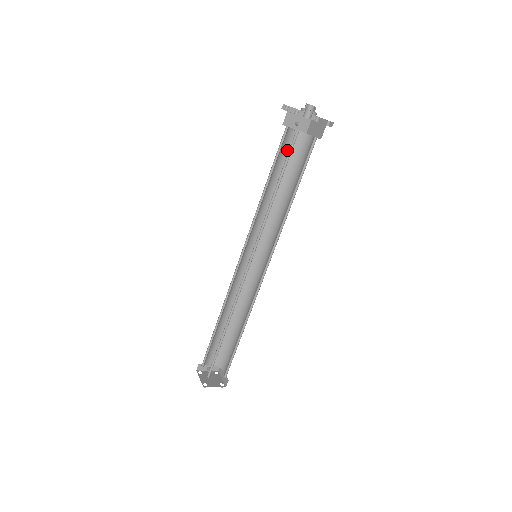
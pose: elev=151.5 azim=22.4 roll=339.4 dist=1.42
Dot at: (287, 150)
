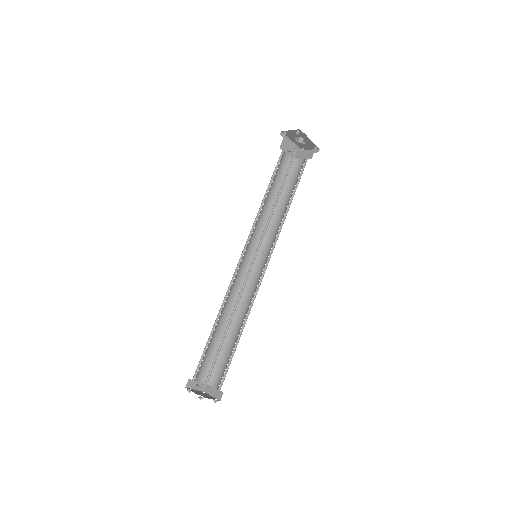
Dot at: (281, 169)
